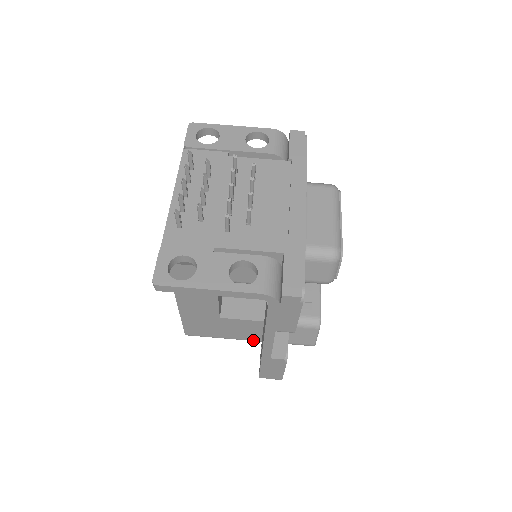
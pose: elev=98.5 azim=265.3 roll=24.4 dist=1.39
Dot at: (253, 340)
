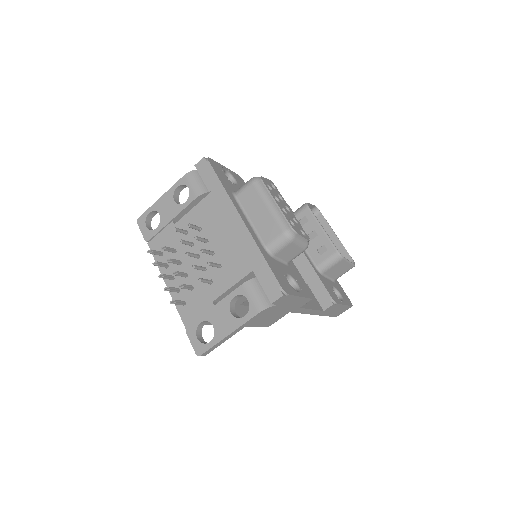
Dot at: occluded
